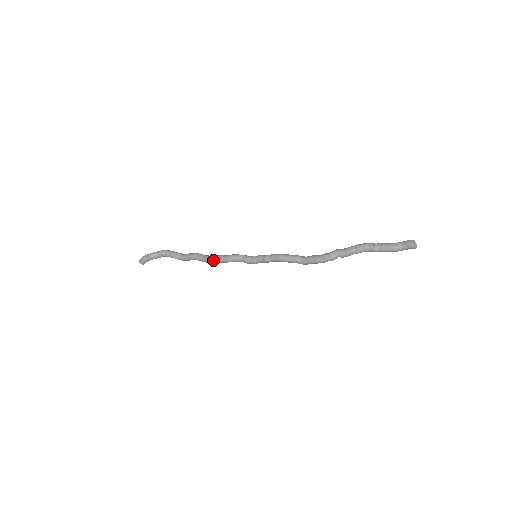
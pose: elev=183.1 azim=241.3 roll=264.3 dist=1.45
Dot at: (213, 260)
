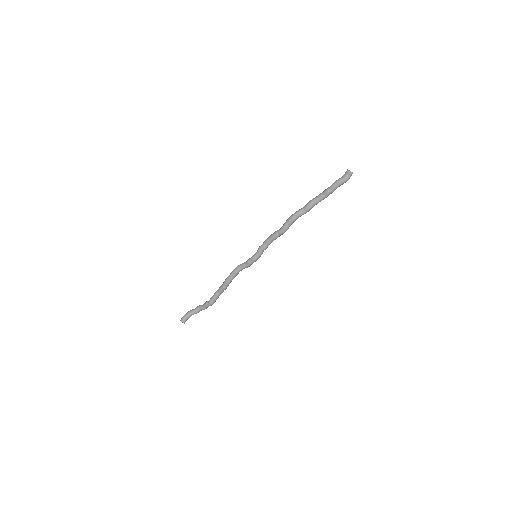
Dot at: (227, 277)
